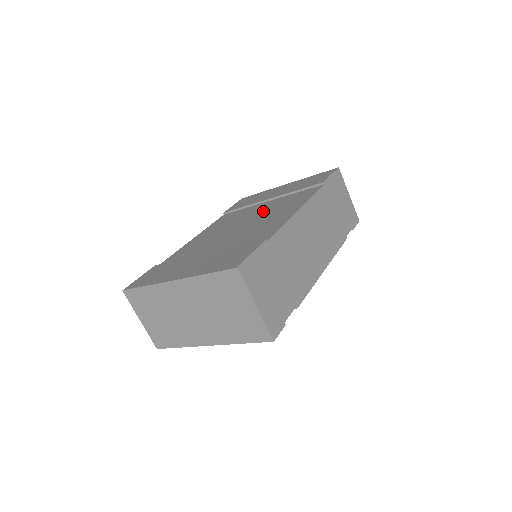
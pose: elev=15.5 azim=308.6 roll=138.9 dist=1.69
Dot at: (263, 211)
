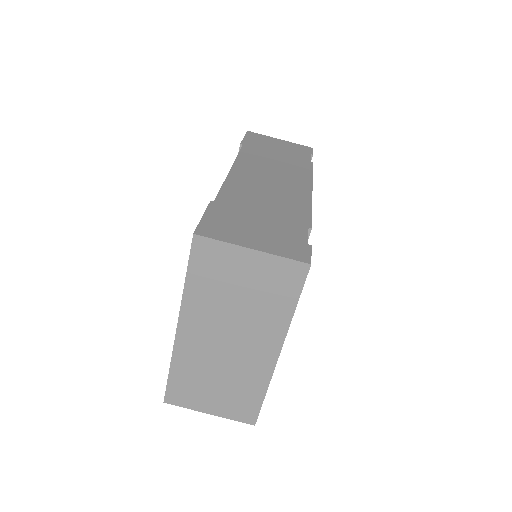
Dot at: occluded
